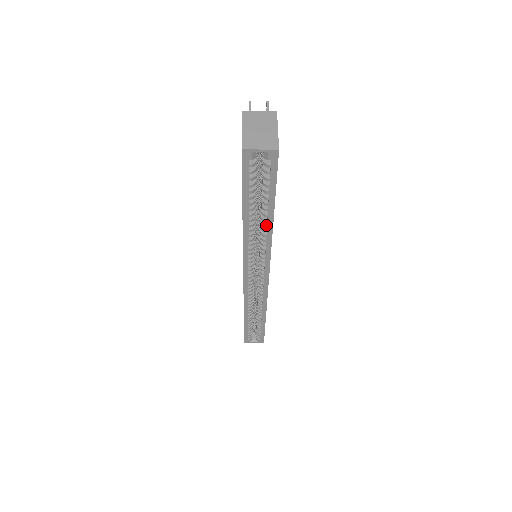
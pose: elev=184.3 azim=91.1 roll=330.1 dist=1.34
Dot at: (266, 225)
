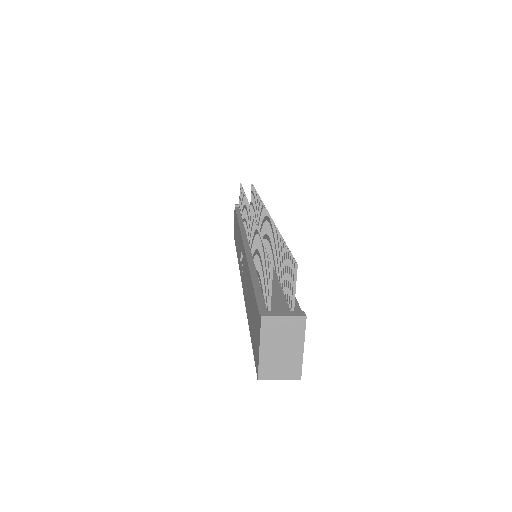
Dot at: occluded
